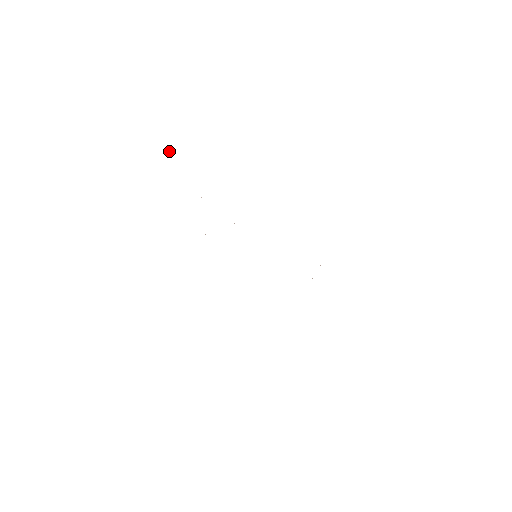
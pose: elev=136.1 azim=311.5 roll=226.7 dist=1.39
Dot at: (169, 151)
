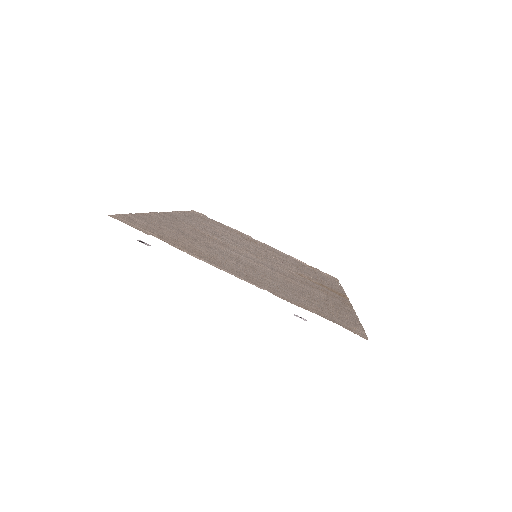
Dot at: (143, 243)
